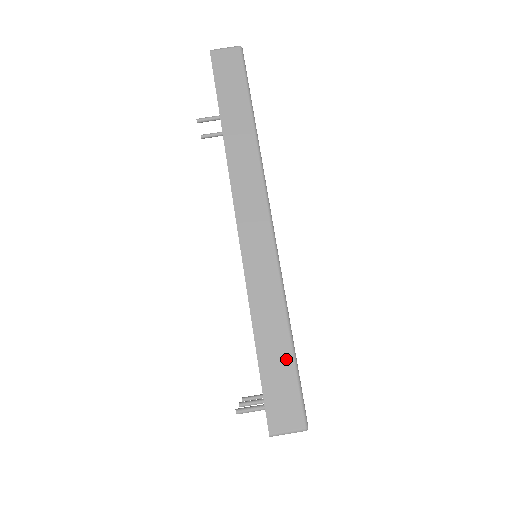
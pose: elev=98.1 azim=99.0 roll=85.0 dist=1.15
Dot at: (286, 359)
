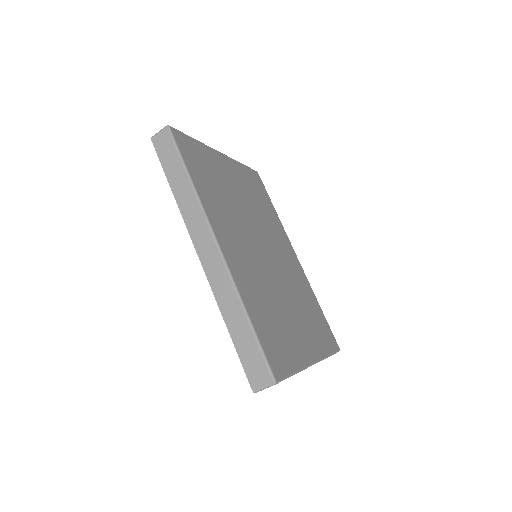
Dot at: (250, 339)
